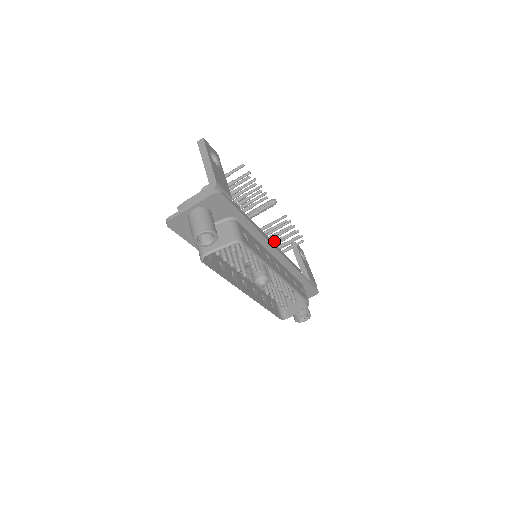
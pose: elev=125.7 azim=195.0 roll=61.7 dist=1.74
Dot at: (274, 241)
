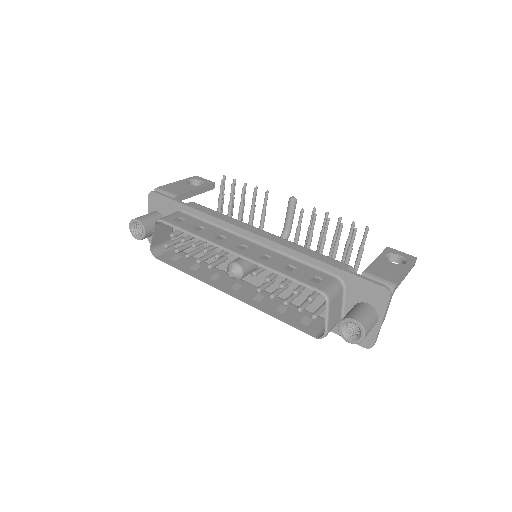
Dot at: (319, 246)
